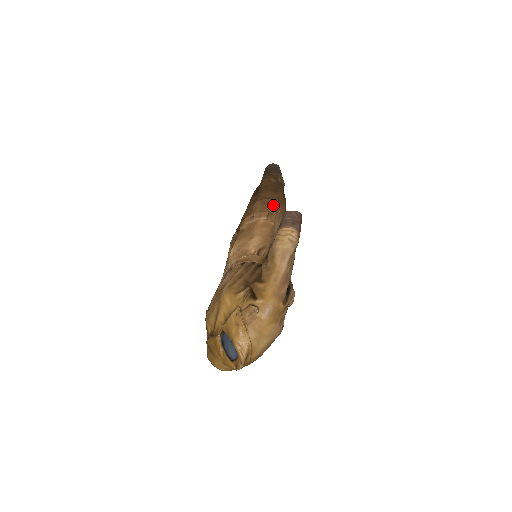
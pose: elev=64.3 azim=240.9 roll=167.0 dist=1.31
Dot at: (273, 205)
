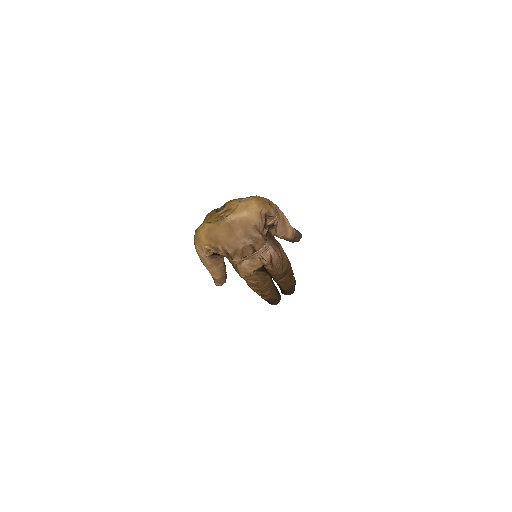
Dot at: occluded
